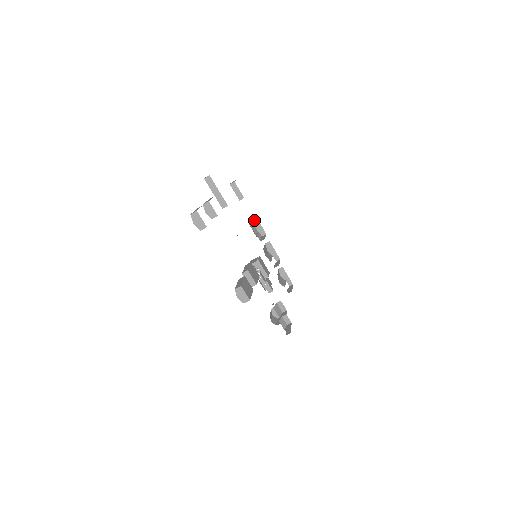
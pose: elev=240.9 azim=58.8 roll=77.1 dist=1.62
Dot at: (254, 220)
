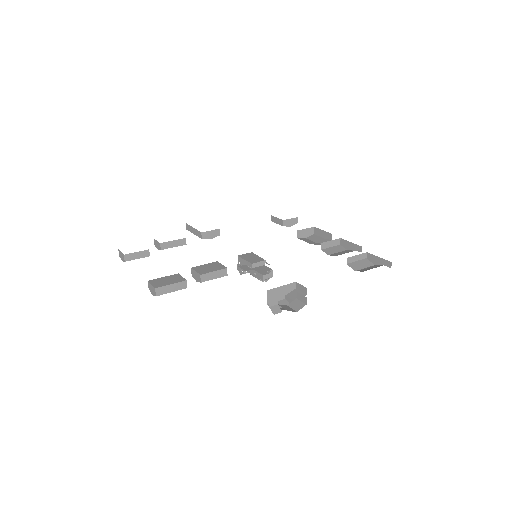
Dot at: (316, 232)
